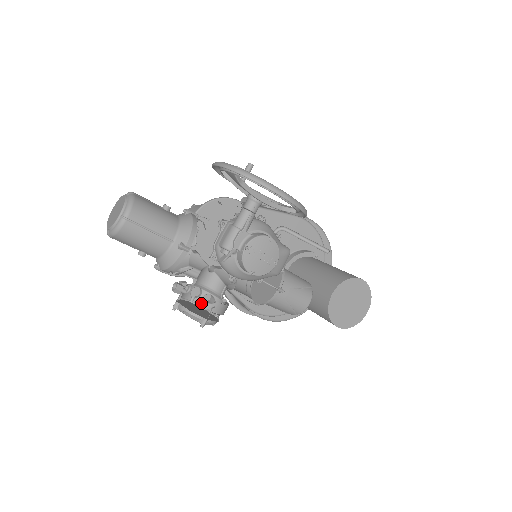
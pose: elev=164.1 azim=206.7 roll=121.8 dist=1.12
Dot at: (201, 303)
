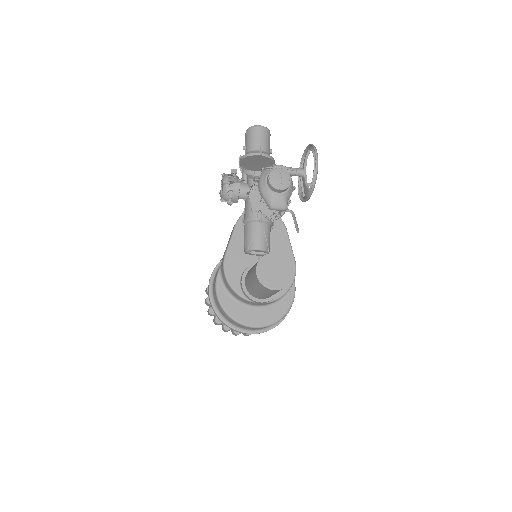
Dot at: (227, 198)
